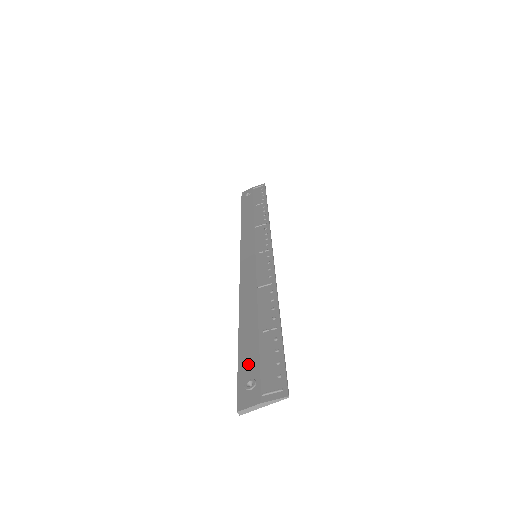
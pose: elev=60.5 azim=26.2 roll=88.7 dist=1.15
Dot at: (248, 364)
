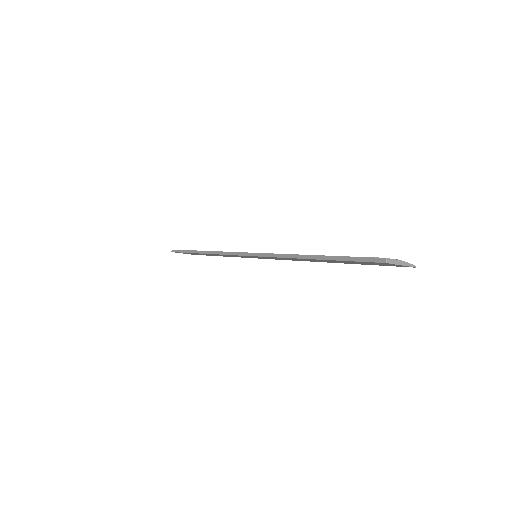
Dot at: occluded
